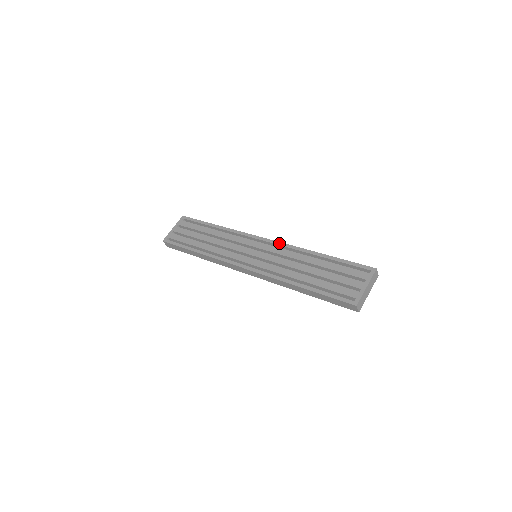
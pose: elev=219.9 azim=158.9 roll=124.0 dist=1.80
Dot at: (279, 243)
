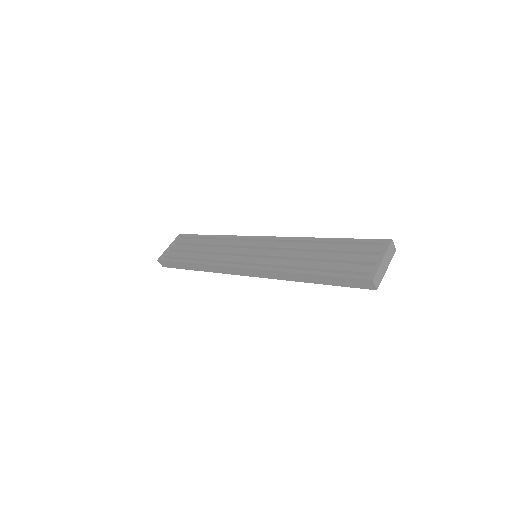
Dot at: (280, 237)
